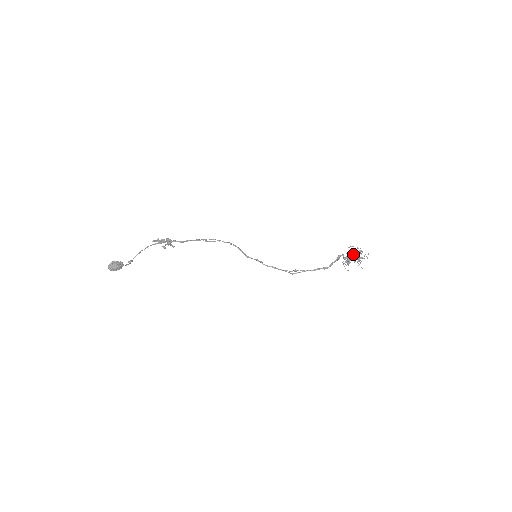
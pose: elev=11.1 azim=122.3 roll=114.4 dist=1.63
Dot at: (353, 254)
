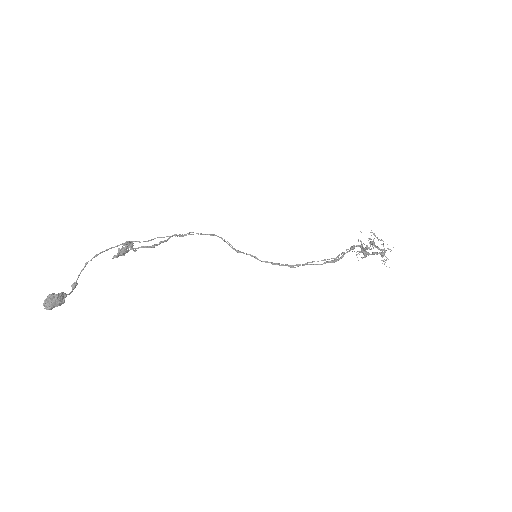
Dot at: (374, 246)
